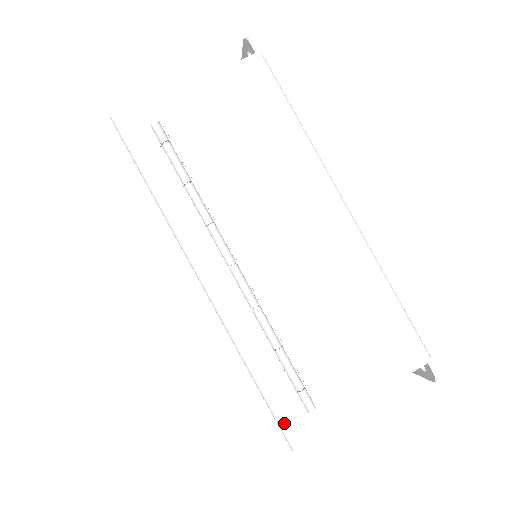
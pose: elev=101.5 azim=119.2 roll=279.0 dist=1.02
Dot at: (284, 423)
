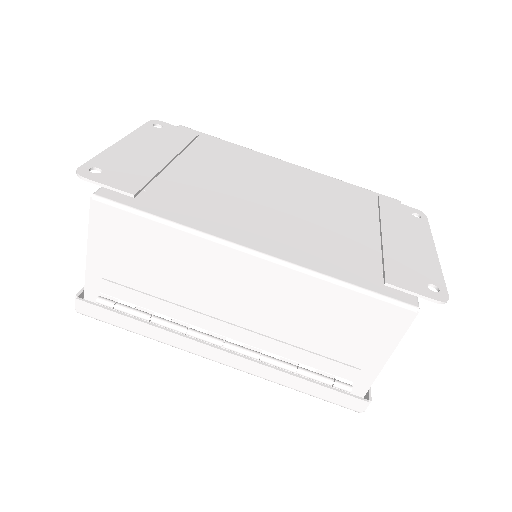
Dot at: (339, 404)
